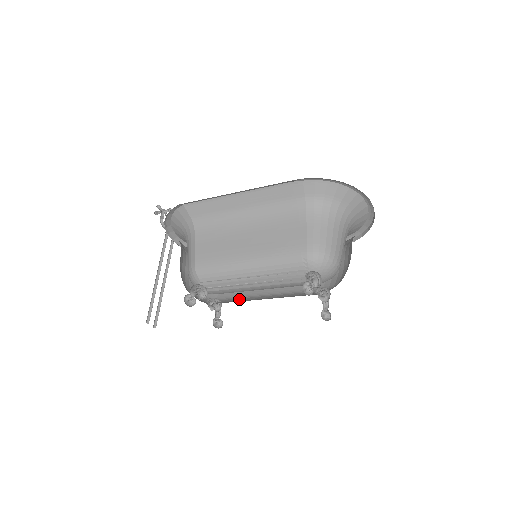
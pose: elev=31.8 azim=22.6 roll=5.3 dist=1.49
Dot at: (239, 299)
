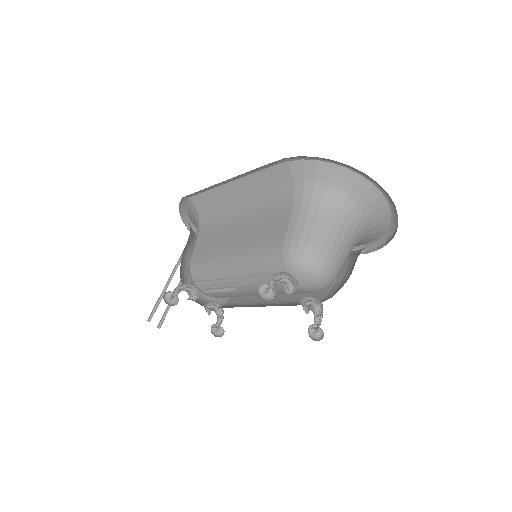
Dot at: (239, 305)
